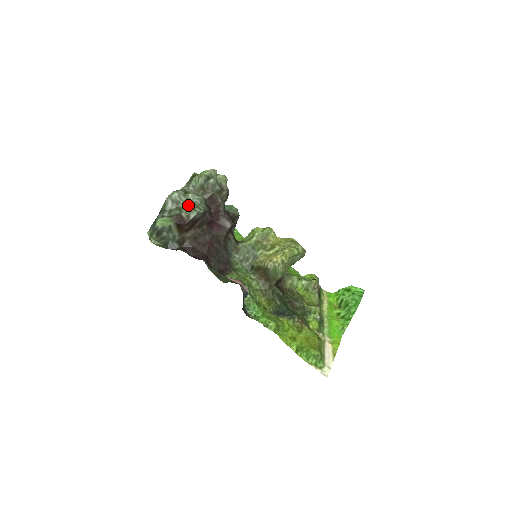
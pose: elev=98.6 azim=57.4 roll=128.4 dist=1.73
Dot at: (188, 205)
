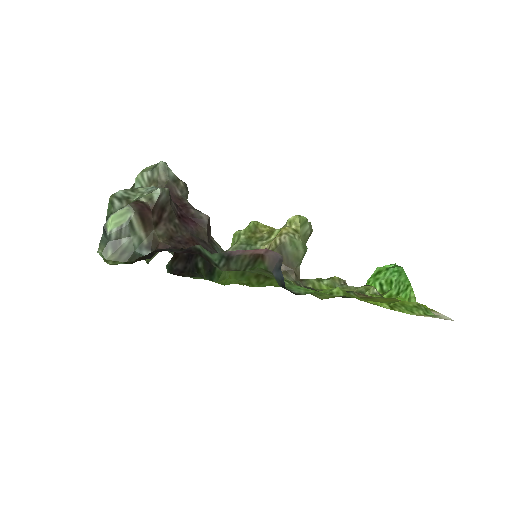
Dot at: occluded
